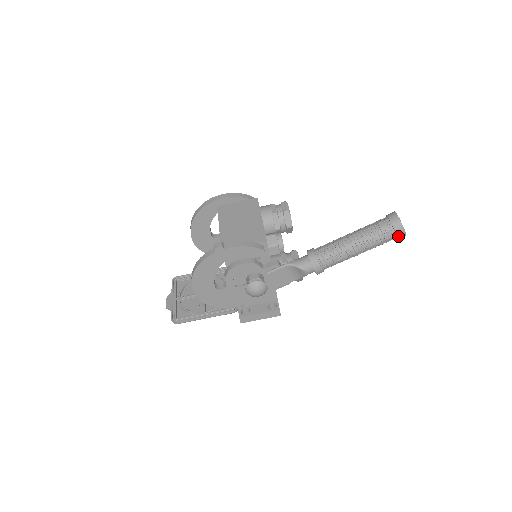
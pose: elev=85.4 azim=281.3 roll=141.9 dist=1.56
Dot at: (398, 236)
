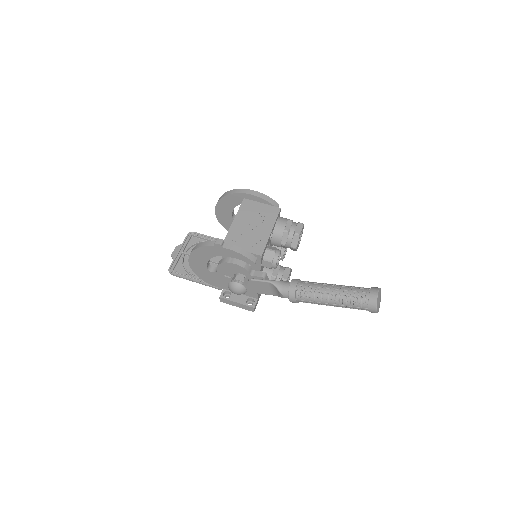
Dot at: (370, 311)
